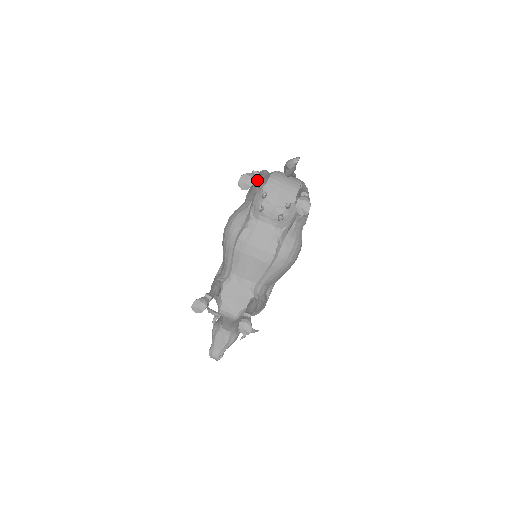
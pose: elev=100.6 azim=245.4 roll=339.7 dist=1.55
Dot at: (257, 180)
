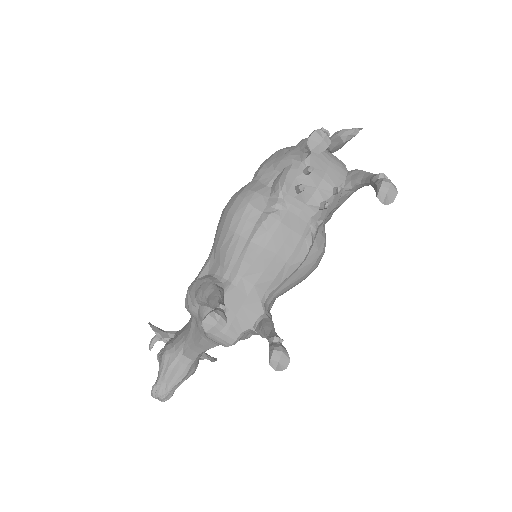
Dot at: occluded
